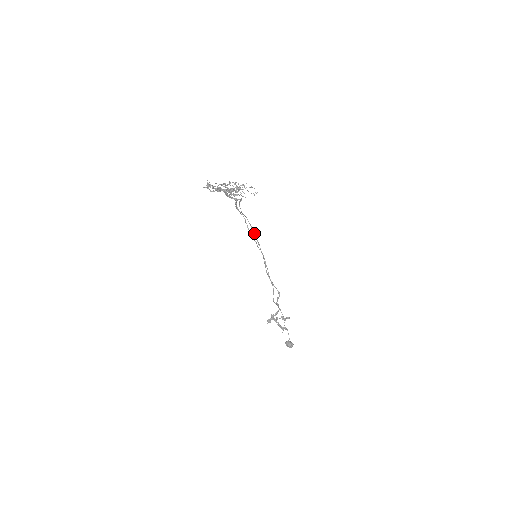
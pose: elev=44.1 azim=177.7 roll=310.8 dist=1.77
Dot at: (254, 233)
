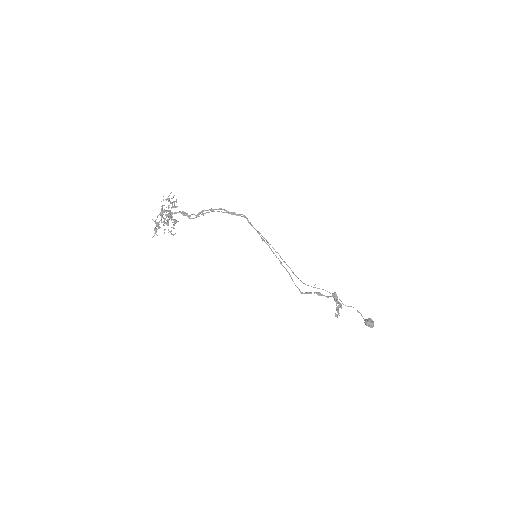
Dot at: (257, 231)
